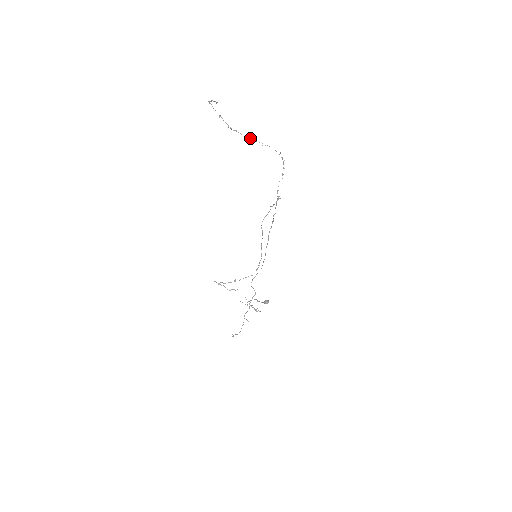
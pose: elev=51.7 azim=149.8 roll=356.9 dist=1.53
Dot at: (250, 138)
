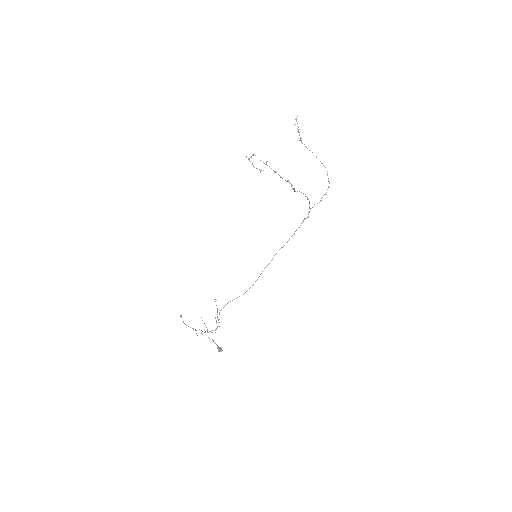
Dot at: occluded
